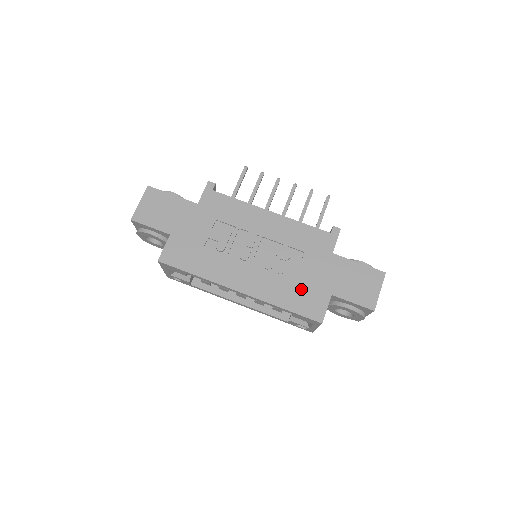
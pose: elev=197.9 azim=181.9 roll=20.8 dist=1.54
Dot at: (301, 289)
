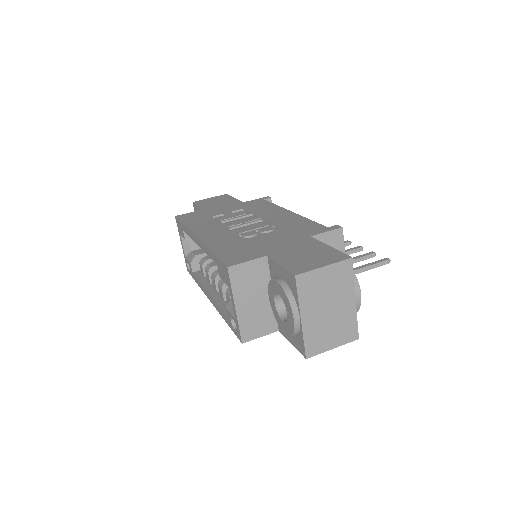
Dot at: (245, 246)
